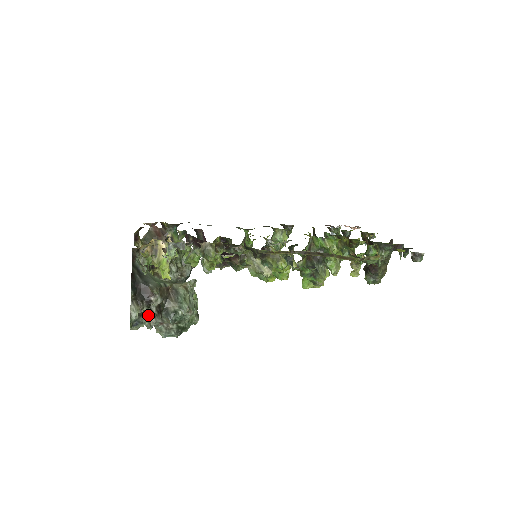
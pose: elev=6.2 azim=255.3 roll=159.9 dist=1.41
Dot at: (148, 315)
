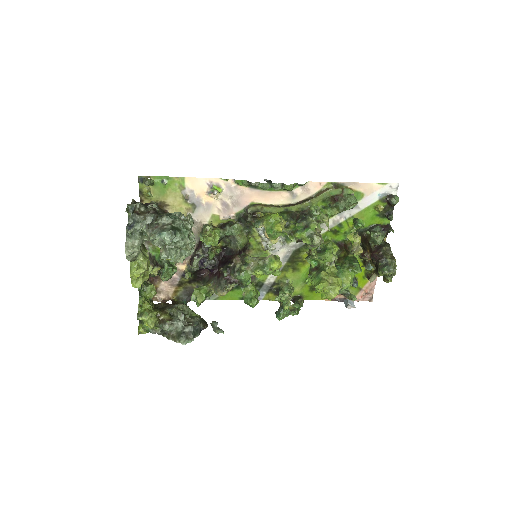
Dot at: (144, 214)
